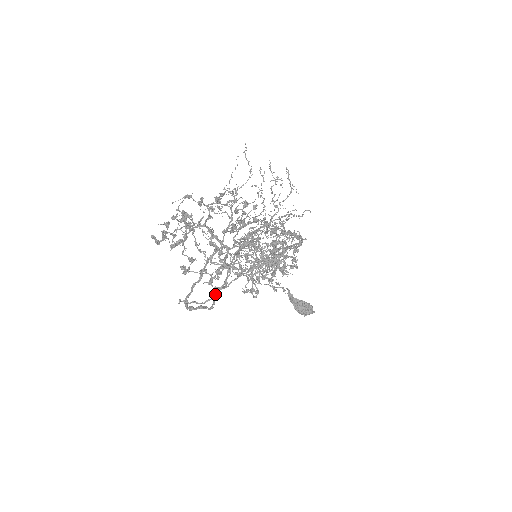
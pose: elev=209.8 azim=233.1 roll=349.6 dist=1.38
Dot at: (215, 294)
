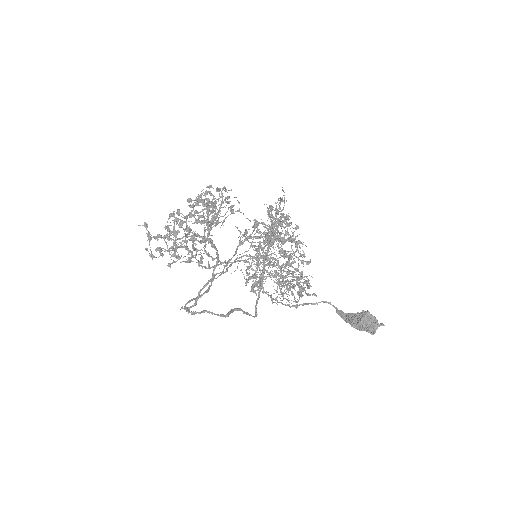
Dot at: (206, 283)
